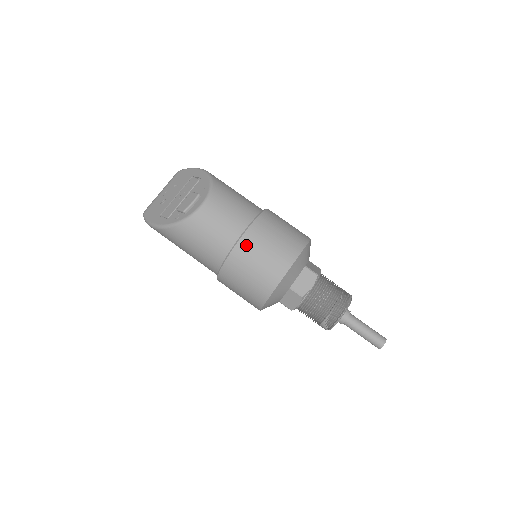
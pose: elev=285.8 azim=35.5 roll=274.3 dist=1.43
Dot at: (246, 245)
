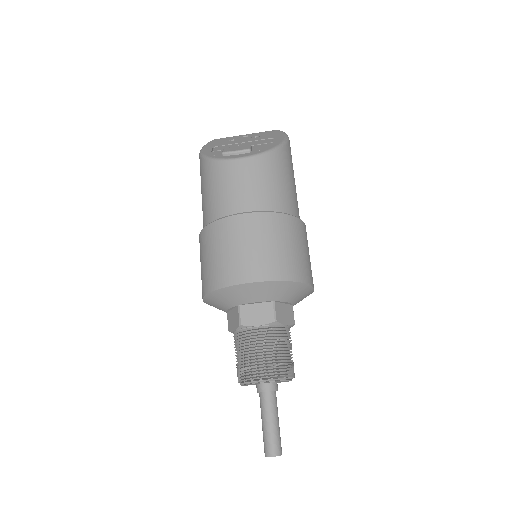
Dot at: (234, 225)
